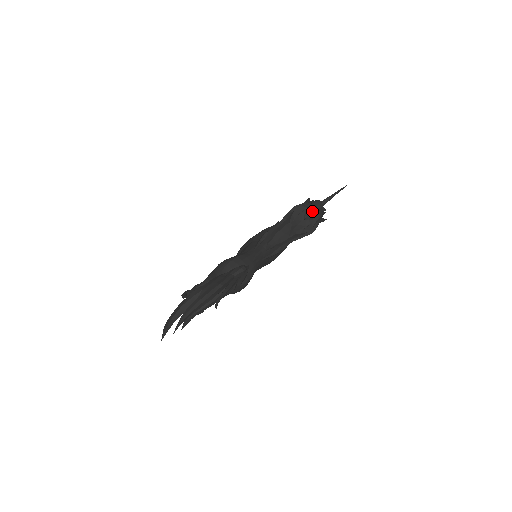
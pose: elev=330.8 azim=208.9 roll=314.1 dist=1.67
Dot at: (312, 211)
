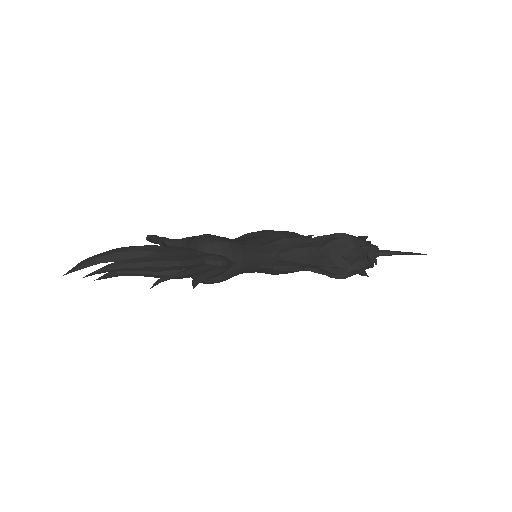
Dot at: (359, 254)
